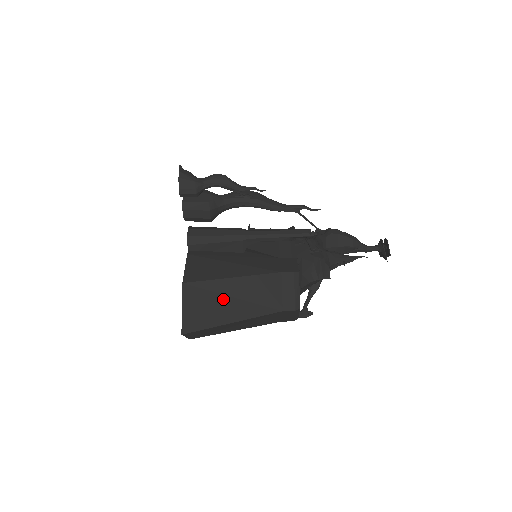
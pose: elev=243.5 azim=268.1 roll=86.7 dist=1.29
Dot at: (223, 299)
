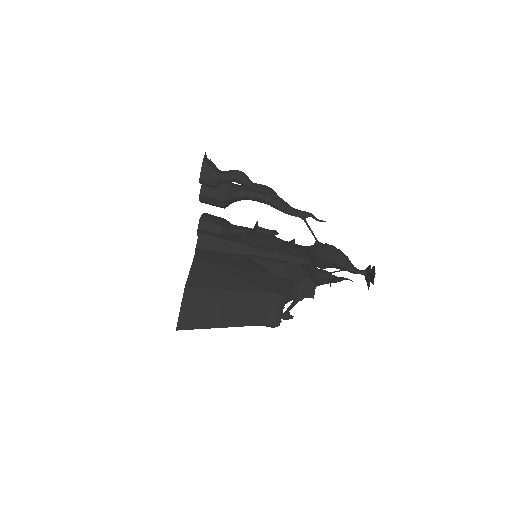
Dot at: (216, 307)
